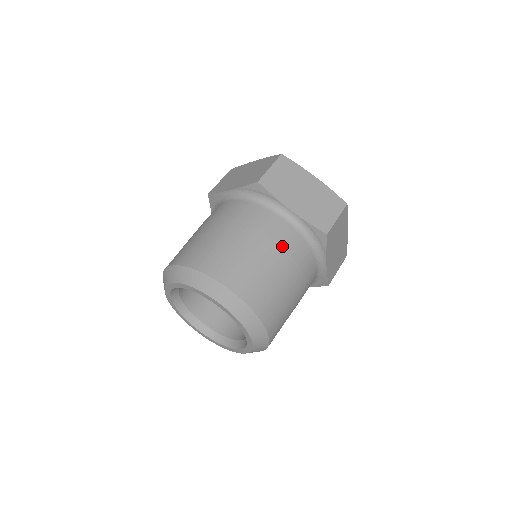
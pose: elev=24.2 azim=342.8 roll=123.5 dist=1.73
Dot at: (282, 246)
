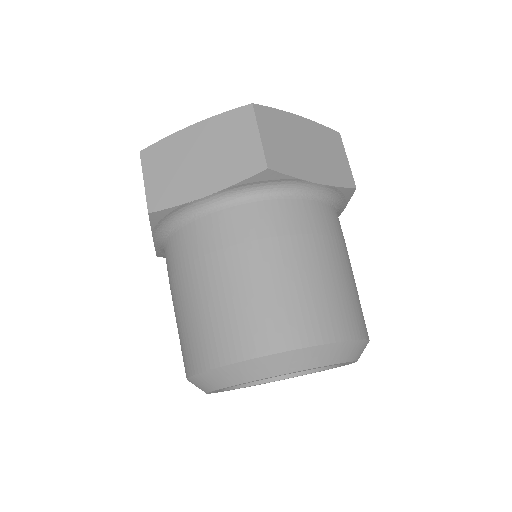
Dot at: (335, 237)
